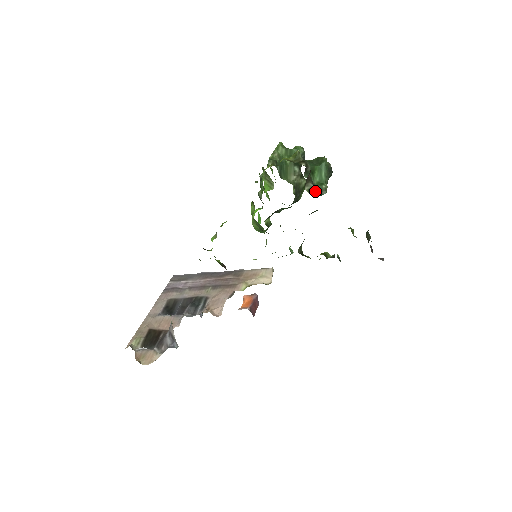
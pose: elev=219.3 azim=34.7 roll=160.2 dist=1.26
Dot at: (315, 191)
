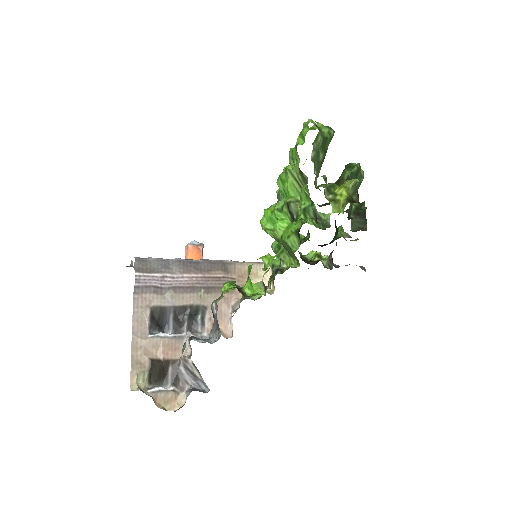
Dot at: (351, 220)
